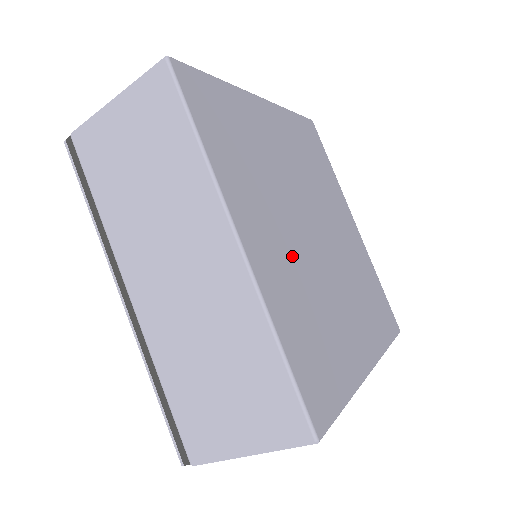
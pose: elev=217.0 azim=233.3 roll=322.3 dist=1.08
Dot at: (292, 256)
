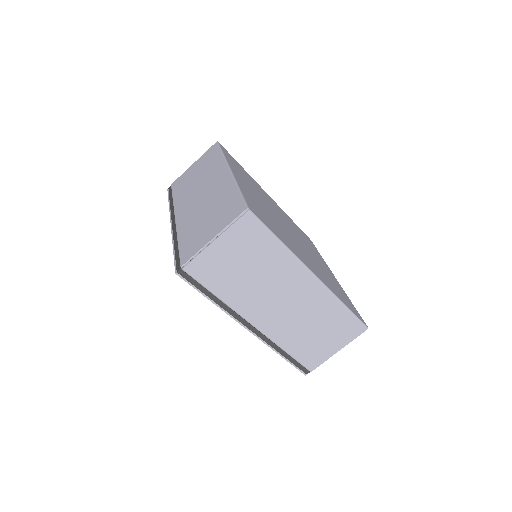
Dot at: (263, 205)
